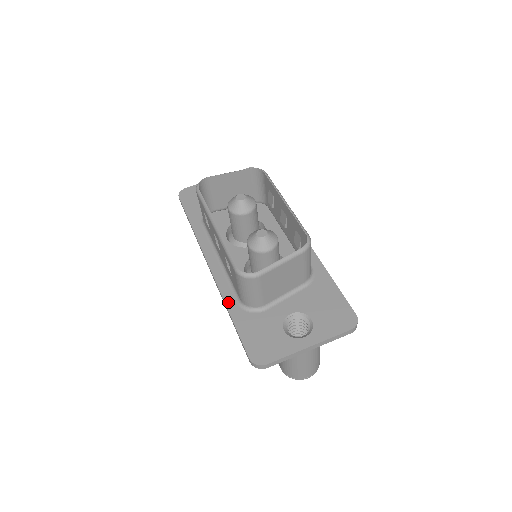
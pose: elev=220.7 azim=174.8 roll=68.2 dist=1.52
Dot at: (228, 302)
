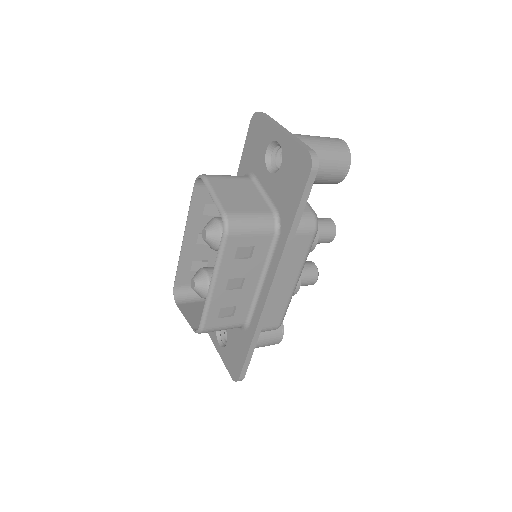
Dot at: occluded
